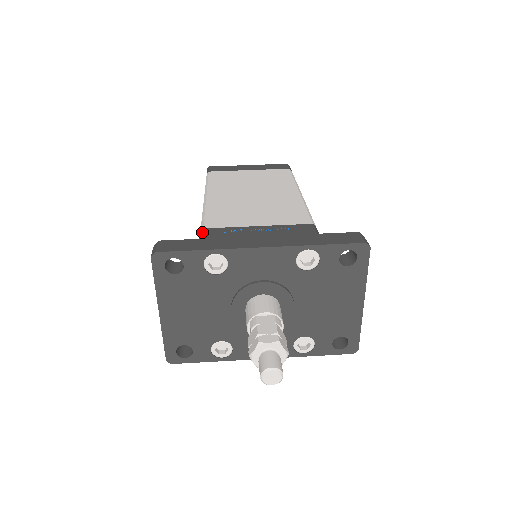
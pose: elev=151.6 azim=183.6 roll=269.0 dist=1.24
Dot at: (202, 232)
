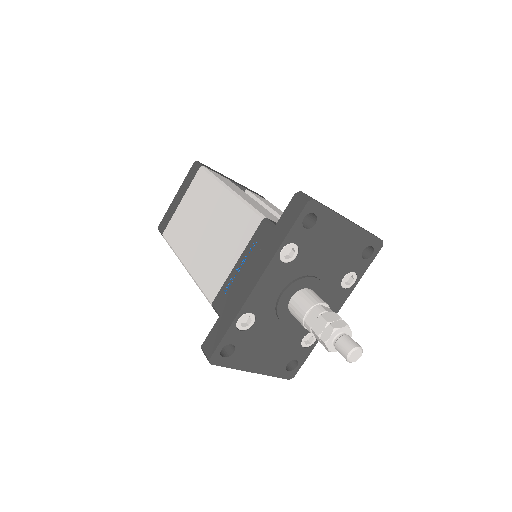
Dot at: (214, 309)
